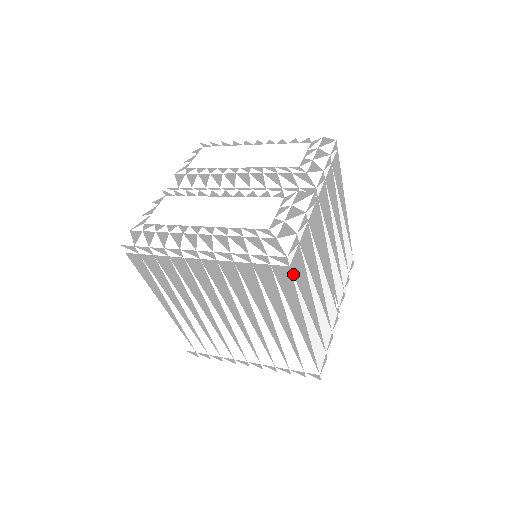
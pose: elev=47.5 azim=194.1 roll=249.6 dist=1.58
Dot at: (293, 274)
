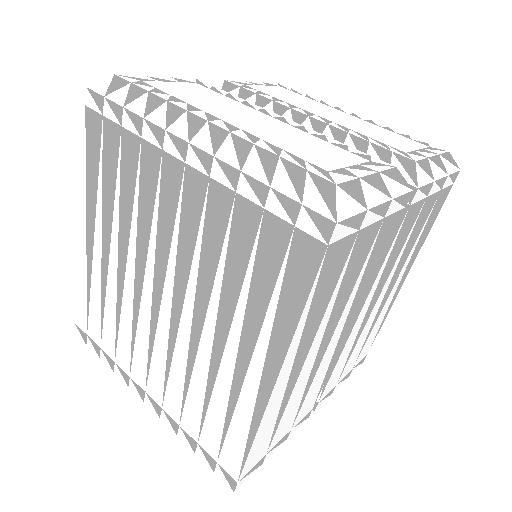
Dot at: (321, 268)
